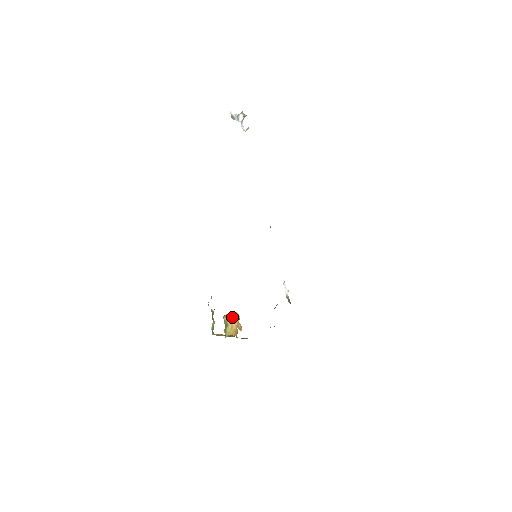
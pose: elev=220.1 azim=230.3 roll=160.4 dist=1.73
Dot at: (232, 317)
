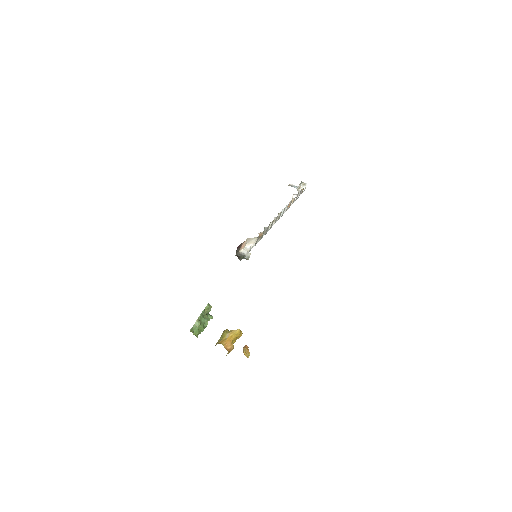
Dot at: occluded
